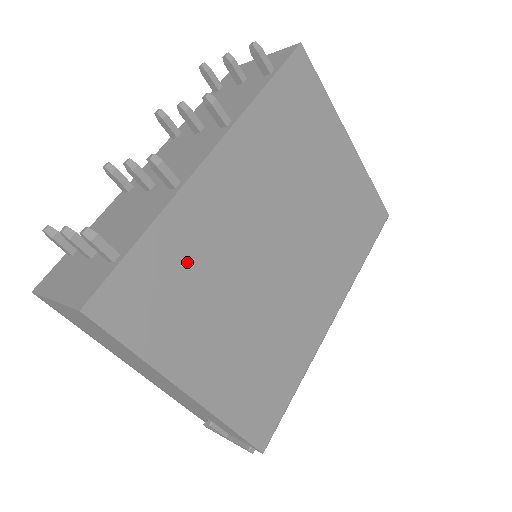
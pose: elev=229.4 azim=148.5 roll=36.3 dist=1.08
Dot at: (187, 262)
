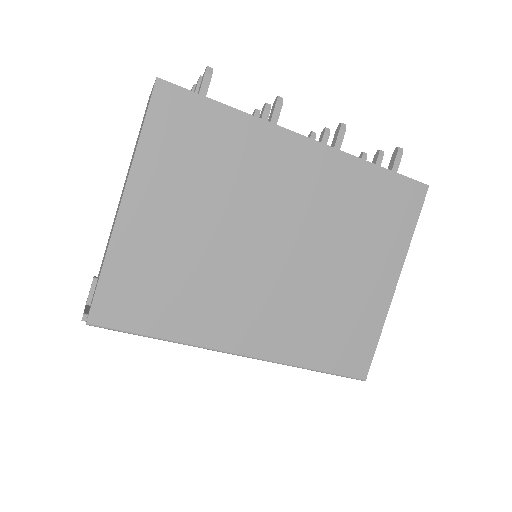
Dot at: (224, 153)
